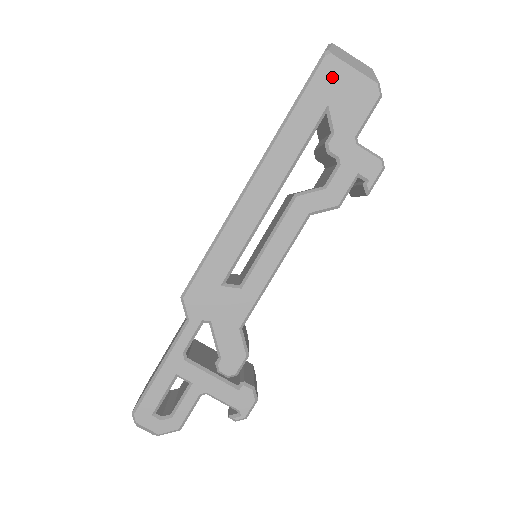
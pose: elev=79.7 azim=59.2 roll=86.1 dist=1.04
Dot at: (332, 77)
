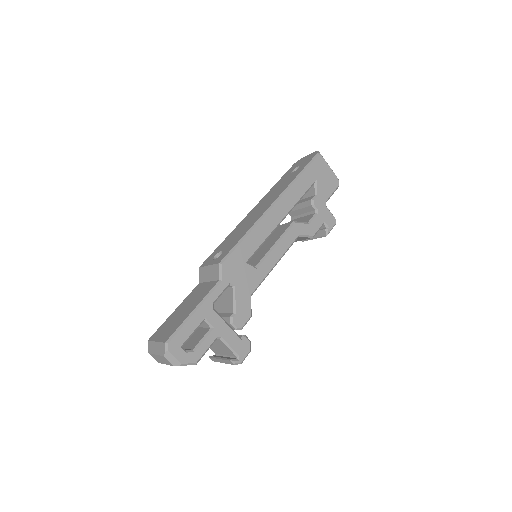
Dot at: (320, 167)
